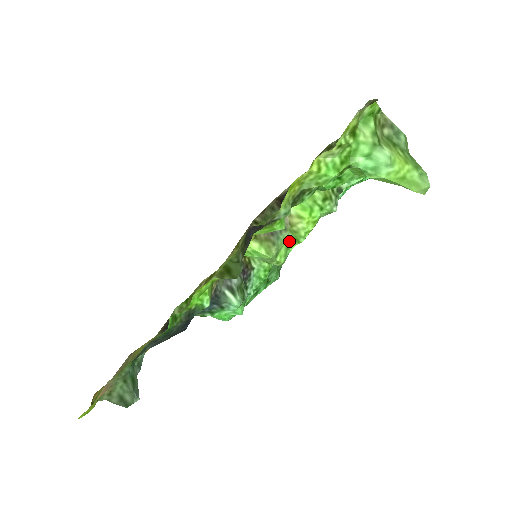
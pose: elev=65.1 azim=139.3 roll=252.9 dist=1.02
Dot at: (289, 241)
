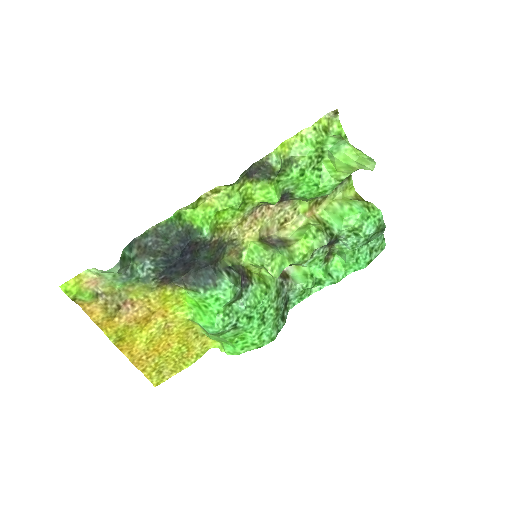
Dot at: (285, 256)
